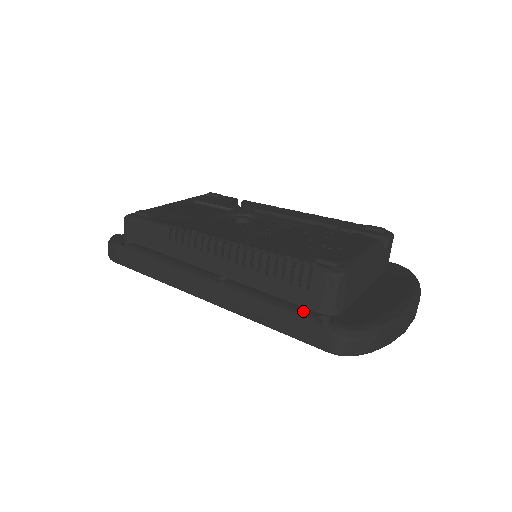
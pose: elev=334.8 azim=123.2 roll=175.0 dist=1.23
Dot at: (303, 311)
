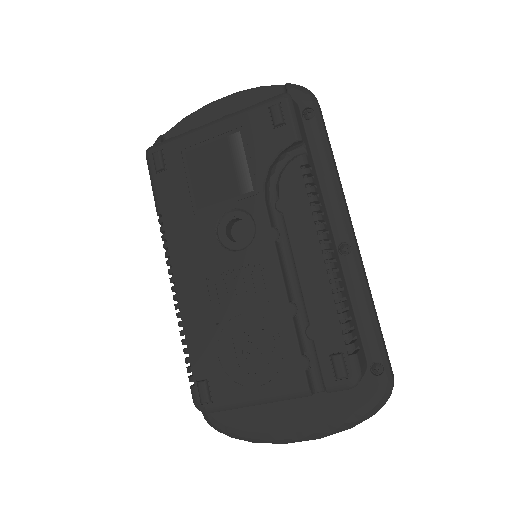
Dot at: occluded
